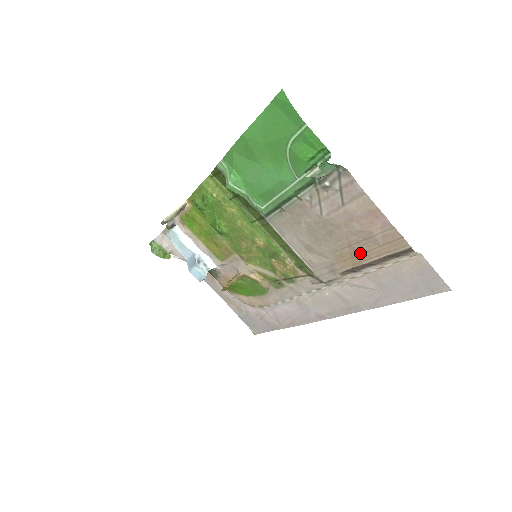
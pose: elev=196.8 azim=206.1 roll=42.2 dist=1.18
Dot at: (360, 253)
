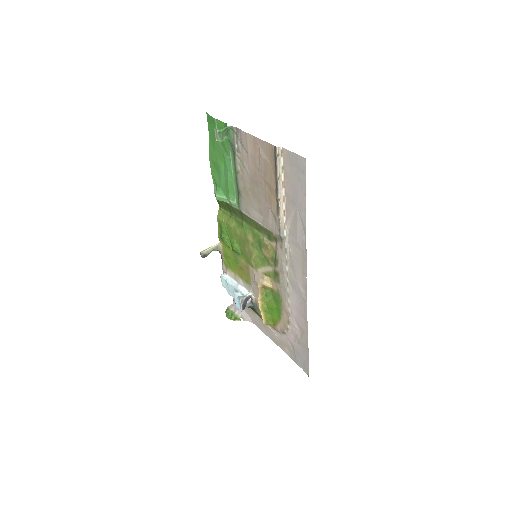
Dot at: (270, 182)
